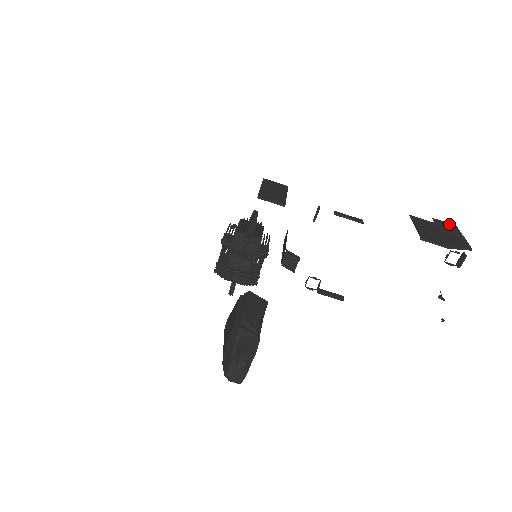
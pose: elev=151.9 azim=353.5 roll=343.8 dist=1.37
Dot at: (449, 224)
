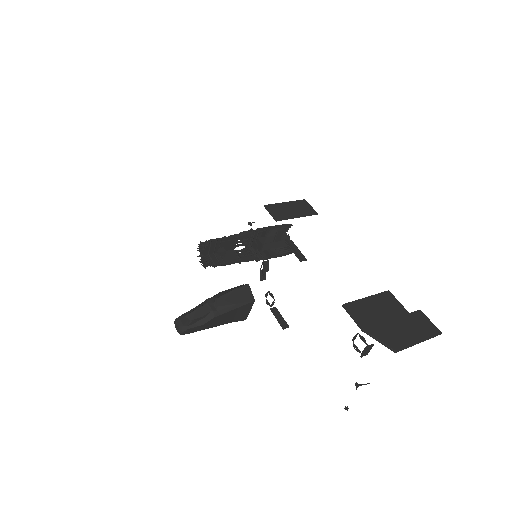
Dot at: (432, 326)
